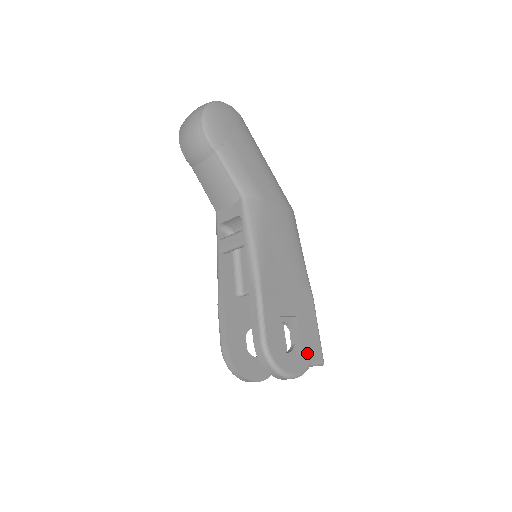
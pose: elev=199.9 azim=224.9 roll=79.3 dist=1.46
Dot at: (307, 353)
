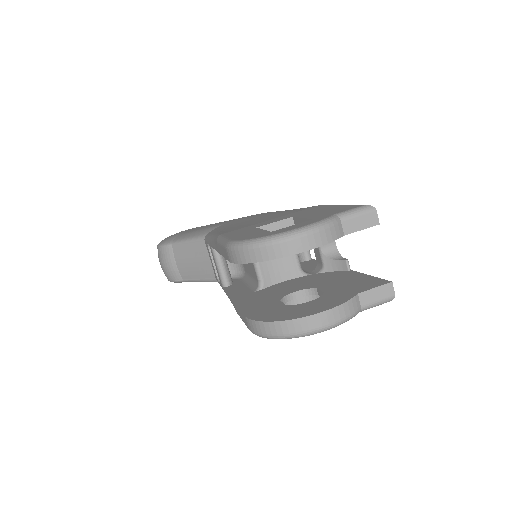
Dot at: (322, 216)
